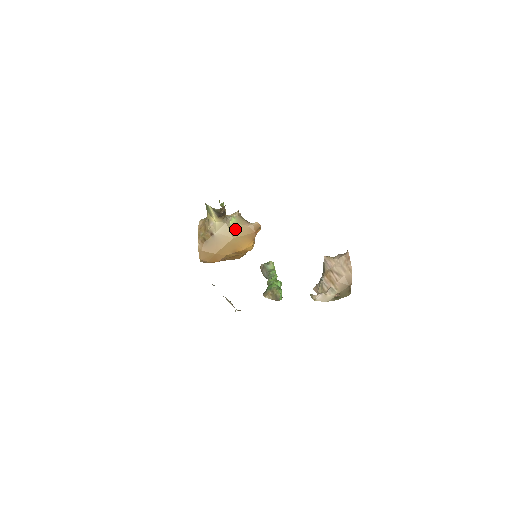
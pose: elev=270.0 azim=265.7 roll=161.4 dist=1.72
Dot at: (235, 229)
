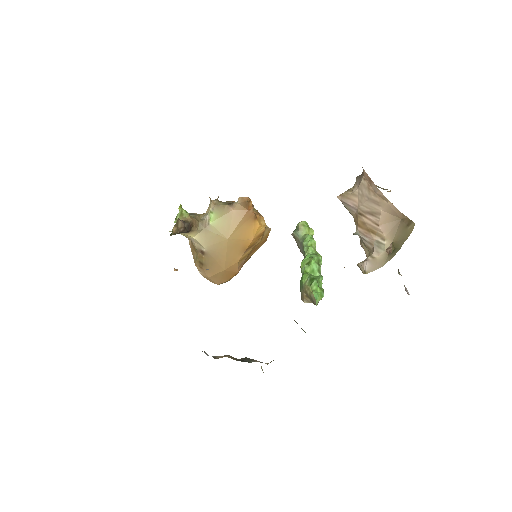
Dot at: (222, 226)
